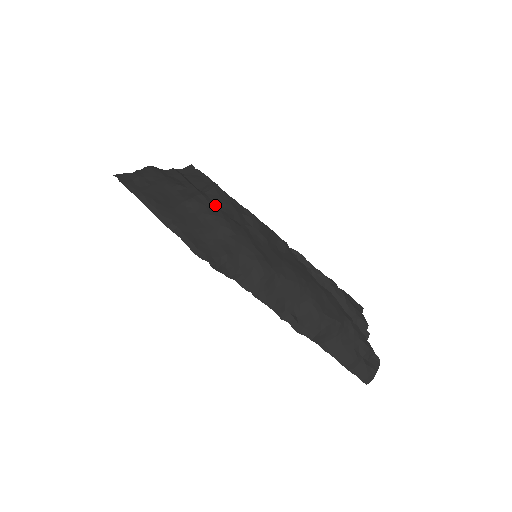
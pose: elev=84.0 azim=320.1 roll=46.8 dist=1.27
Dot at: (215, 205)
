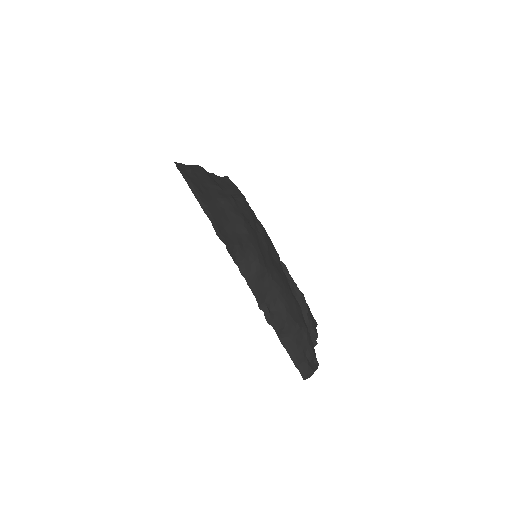
Dot at: (240, 209)
